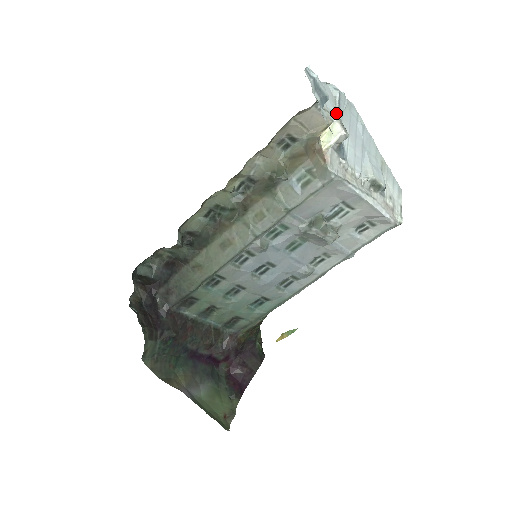
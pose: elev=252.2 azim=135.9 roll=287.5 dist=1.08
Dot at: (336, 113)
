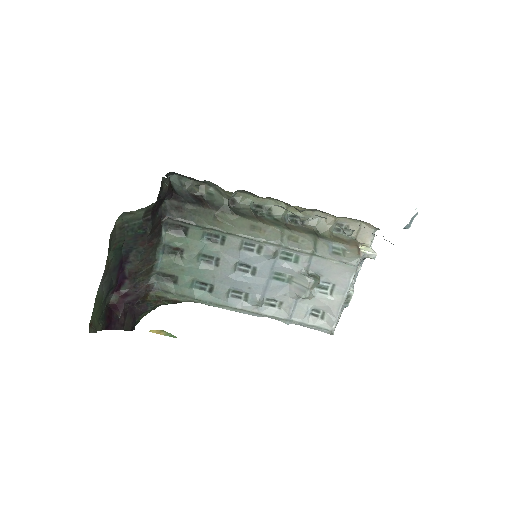
Dot at: occluded
